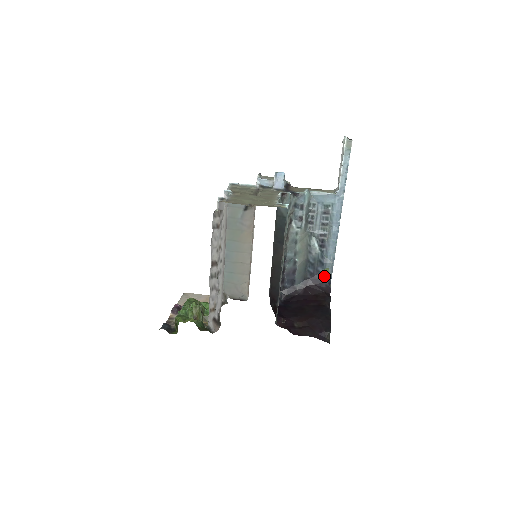
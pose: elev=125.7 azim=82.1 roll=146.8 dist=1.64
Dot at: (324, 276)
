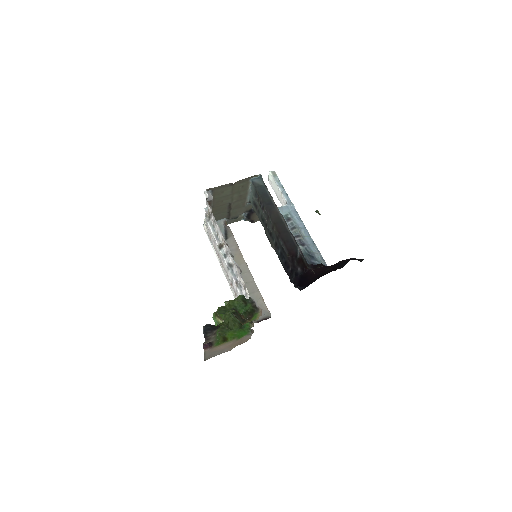
Dot at: occluded
